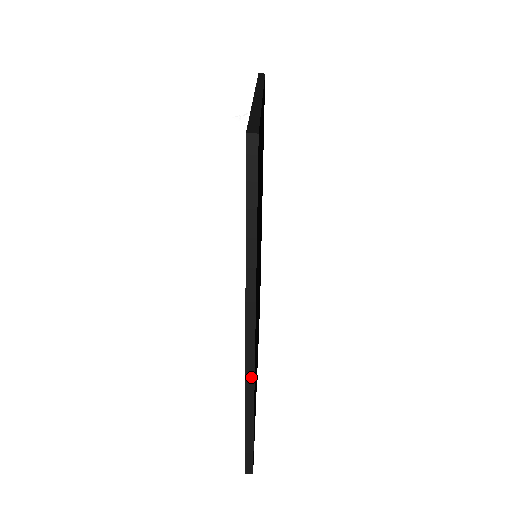
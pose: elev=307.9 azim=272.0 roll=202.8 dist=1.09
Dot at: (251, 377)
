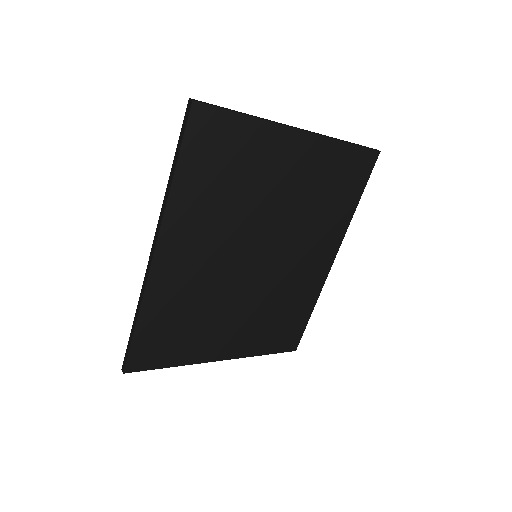
Dot at: (145, 282)
